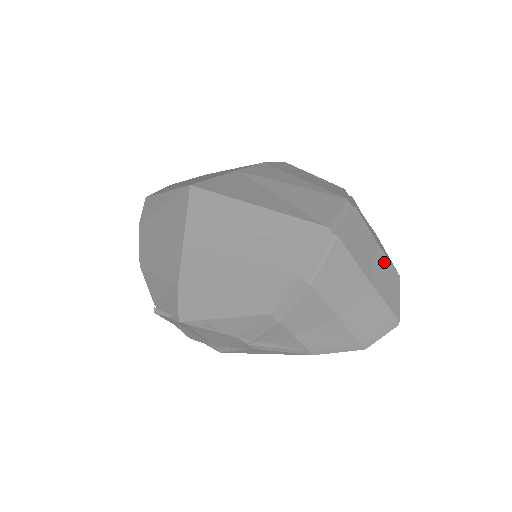
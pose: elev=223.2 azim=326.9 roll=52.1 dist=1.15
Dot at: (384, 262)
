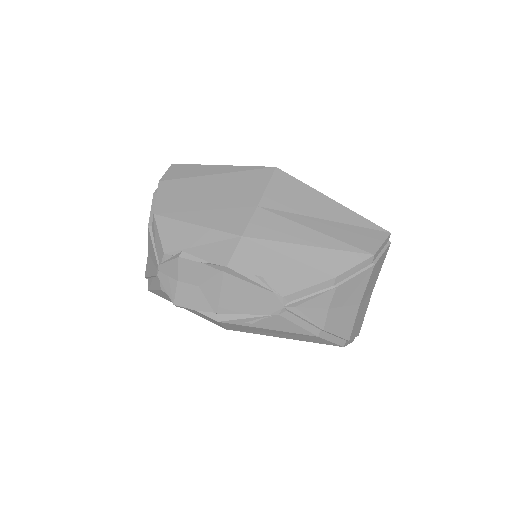
Dot at: occluded
